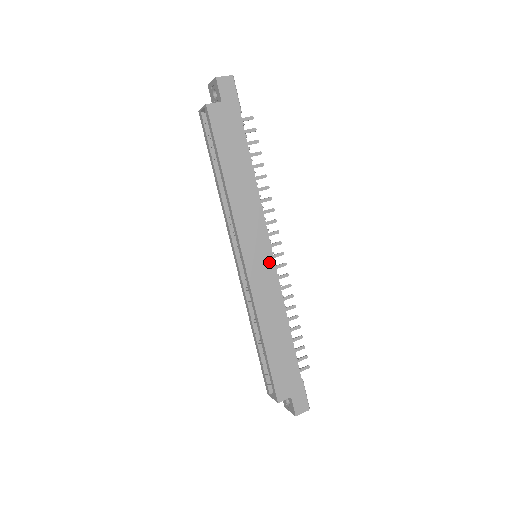
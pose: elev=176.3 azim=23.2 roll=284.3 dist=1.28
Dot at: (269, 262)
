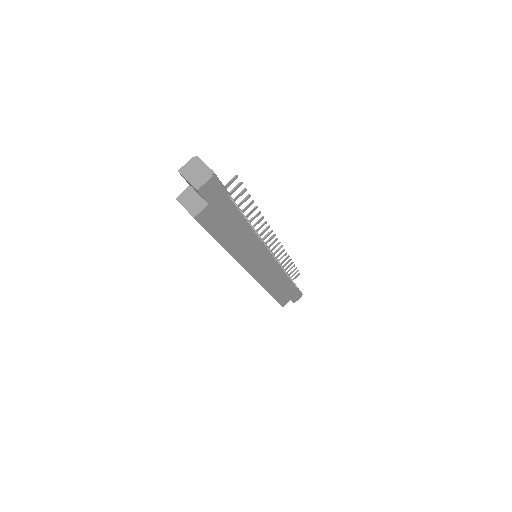
Dot at: (270, 261)
